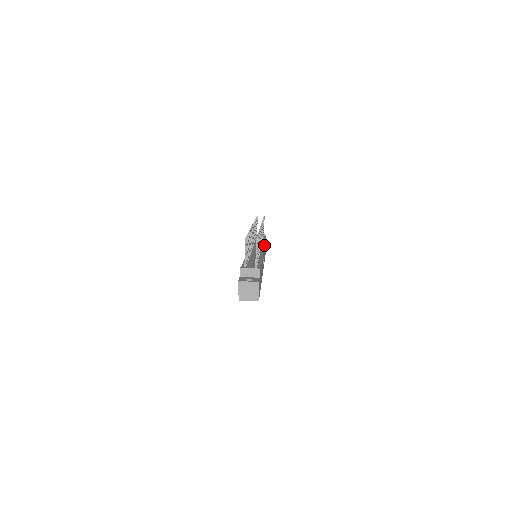
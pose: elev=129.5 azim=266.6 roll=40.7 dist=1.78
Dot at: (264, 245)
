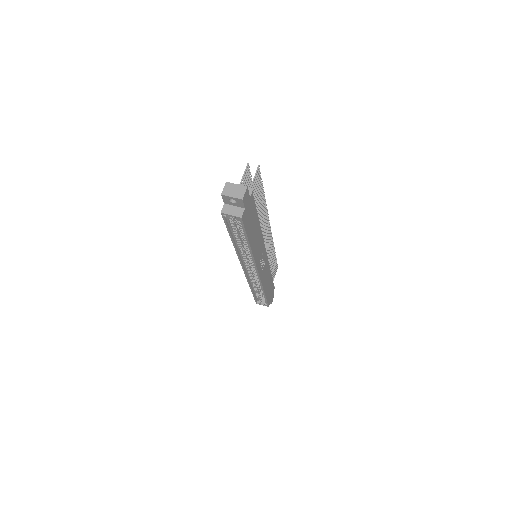
Dot at: (268, 261)
